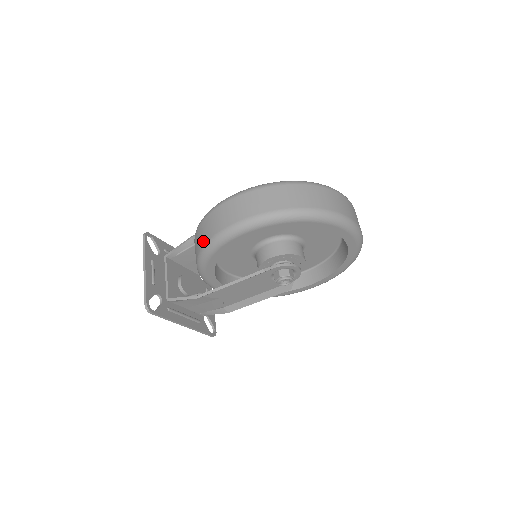
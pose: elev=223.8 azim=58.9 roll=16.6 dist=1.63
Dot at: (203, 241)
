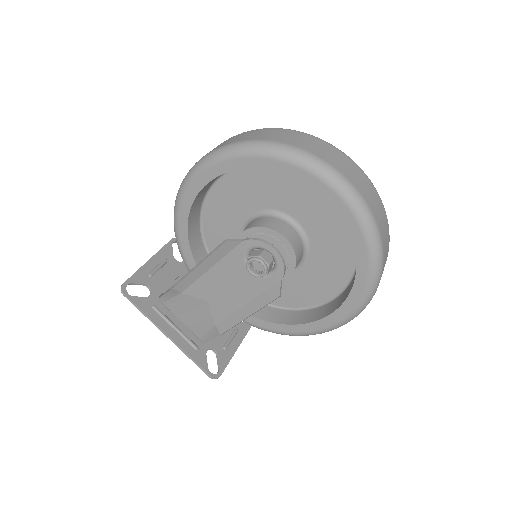
Dot at: occluded
